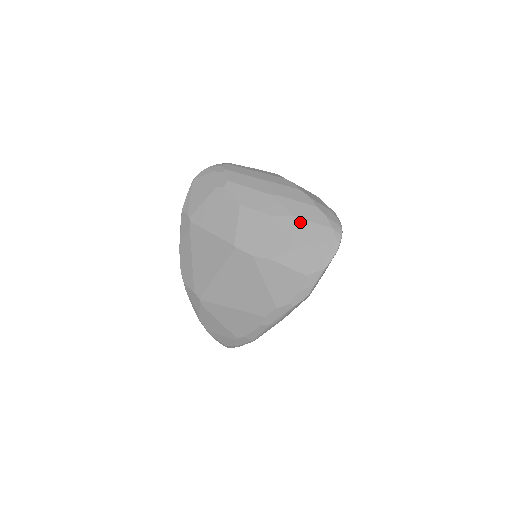
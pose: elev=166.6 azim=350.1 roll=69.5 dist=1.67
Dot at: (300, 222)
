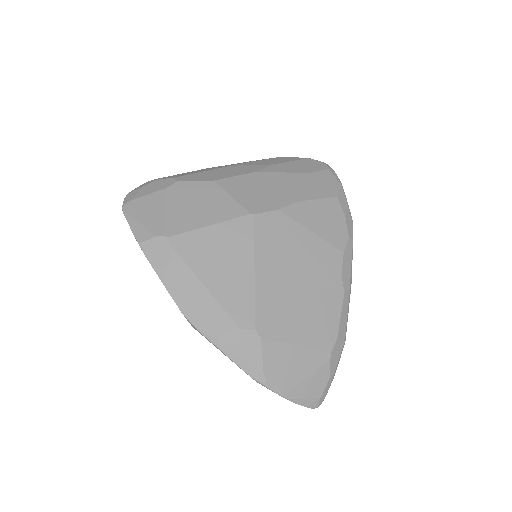
Dot at: (282, 165)
